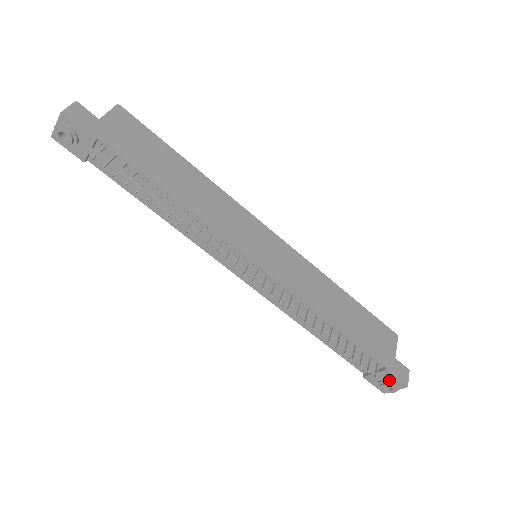
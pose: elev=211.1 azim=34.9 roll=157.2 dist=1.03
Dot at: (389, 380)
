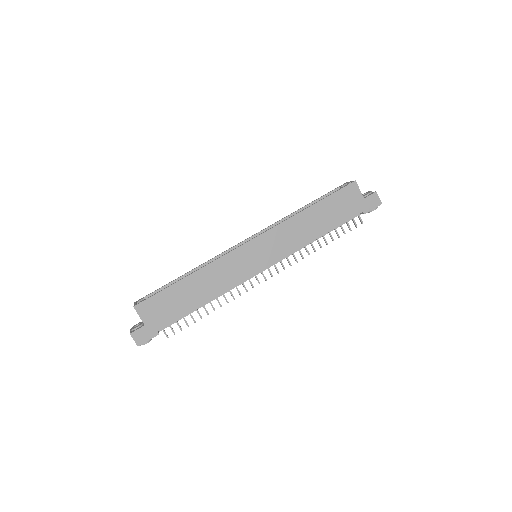
Dot at: (370, 211)
